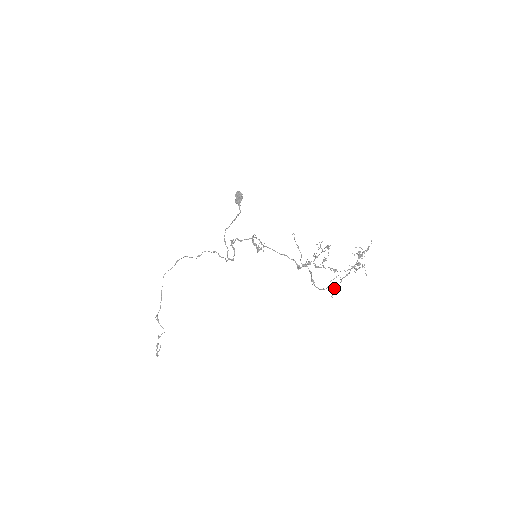
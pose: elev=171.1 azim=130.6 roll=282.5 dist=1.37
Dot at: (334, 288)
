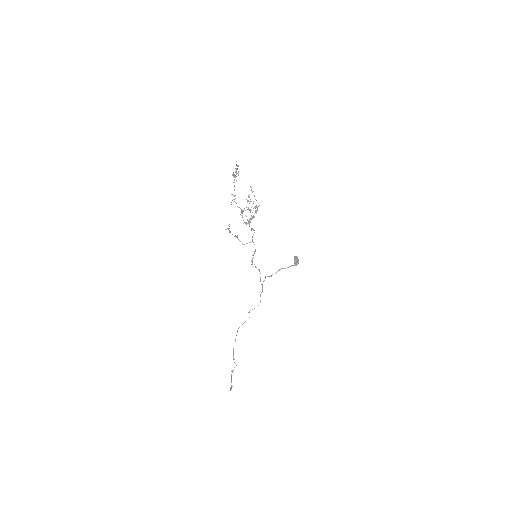
Dot at: (237, 206)
